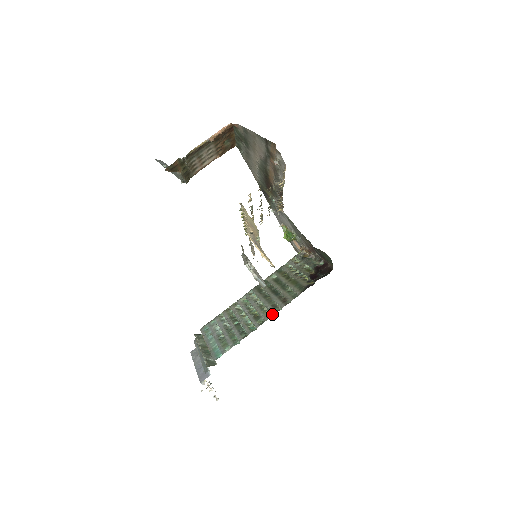
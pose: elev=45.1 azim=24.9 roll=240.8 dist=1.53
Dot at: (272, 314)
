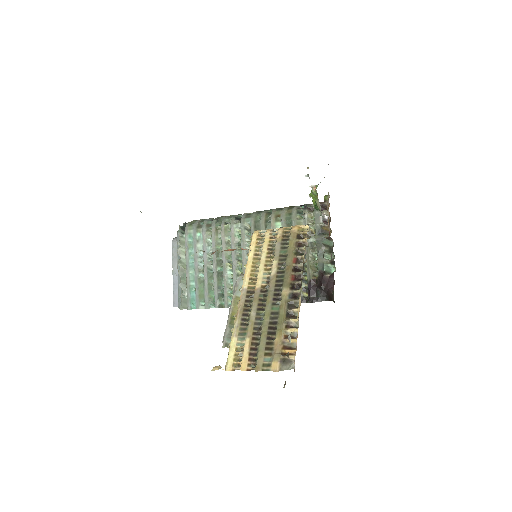
Dot at: occluded
